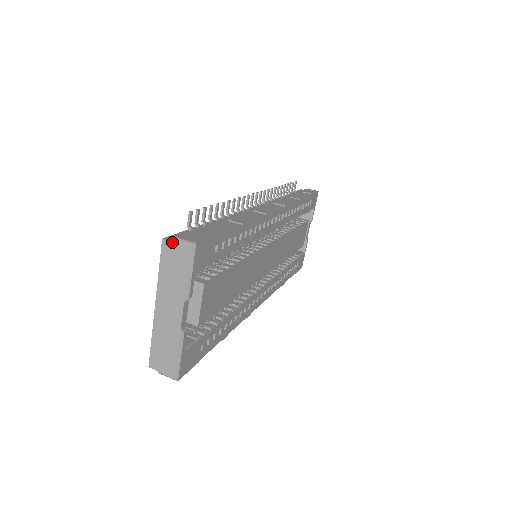
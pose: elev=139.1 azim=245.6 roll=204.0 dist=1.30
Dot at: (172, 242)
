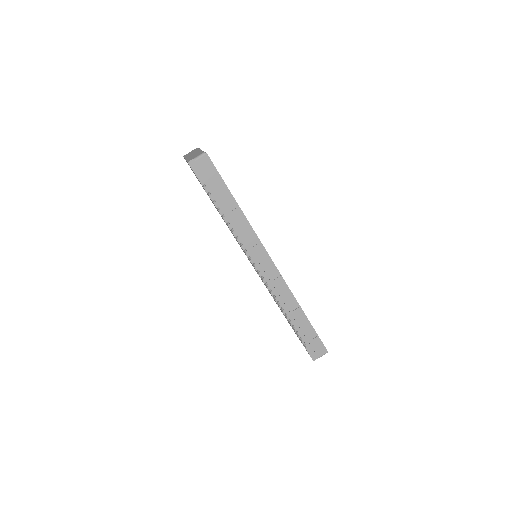
Dot at: occluded
